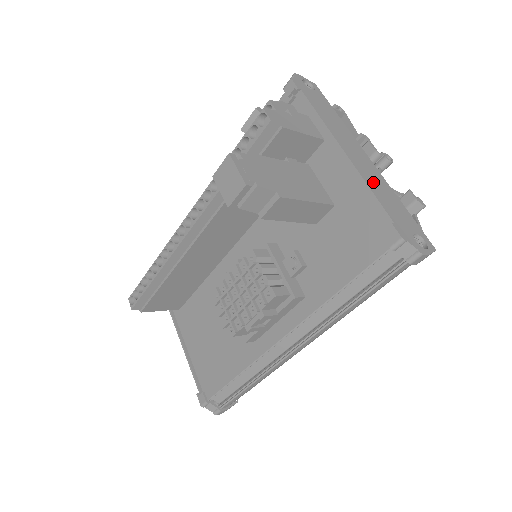
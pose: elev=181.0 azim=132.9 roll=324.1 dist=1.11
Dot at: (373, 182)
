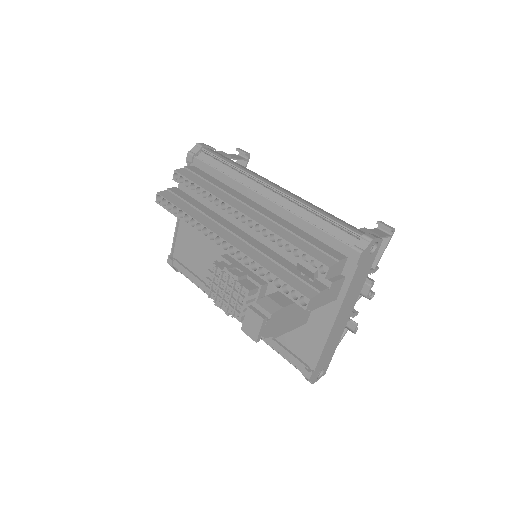
Dot at: (331, 340)
